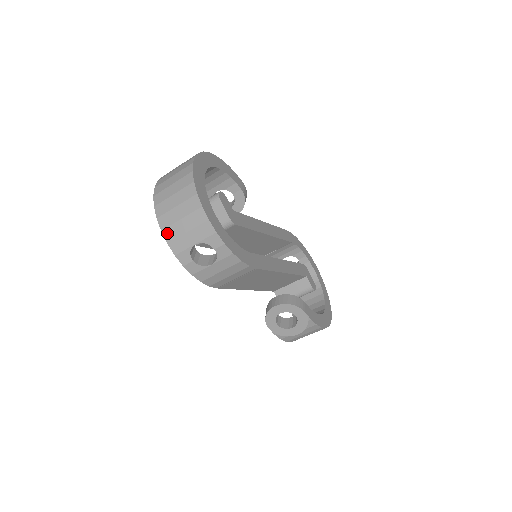
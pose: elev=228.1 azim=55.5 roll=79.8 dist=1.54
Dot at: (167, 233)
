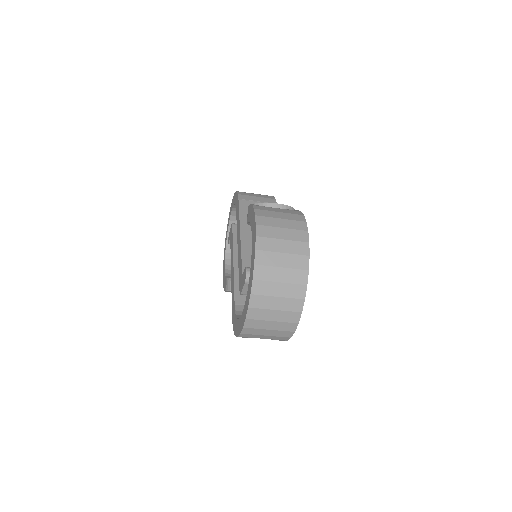
Dot at: (247, 330)
